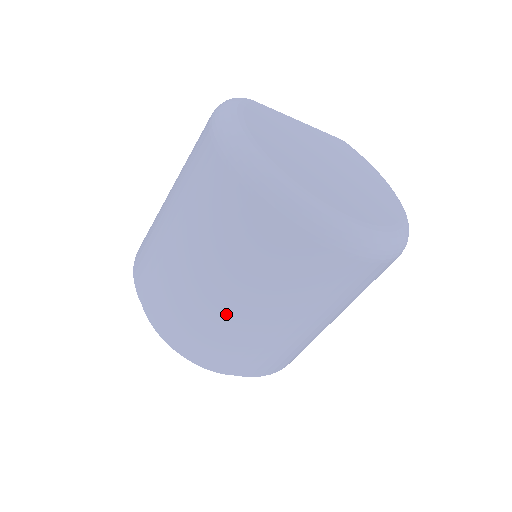
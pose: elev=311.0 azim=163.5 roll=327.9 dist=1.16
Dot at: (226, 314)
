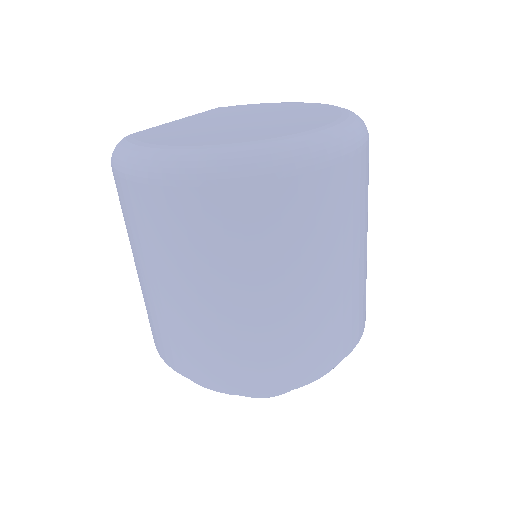
Dot at: (306, 309)
